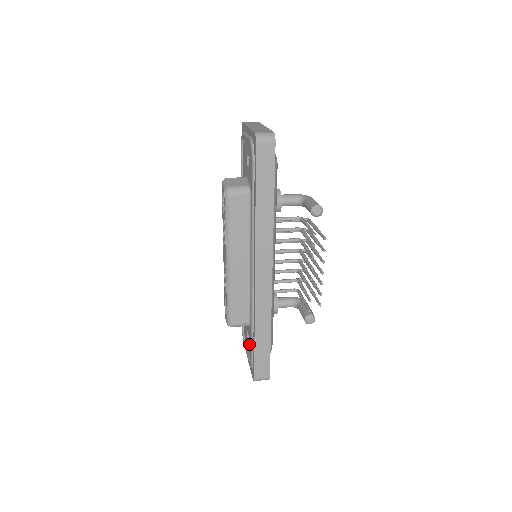
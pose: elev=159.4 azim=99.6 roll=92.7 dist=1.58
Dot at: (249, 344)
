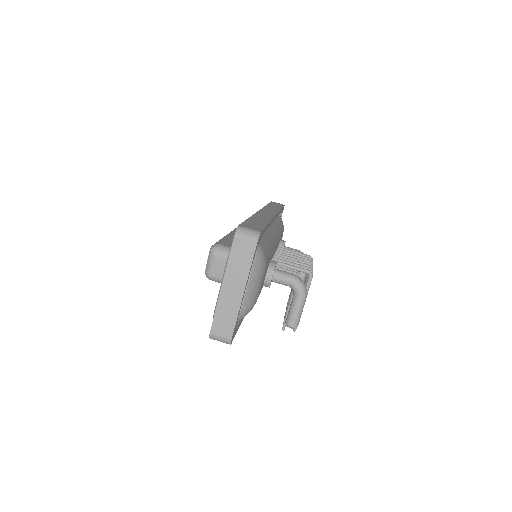
Dot at: occluded
